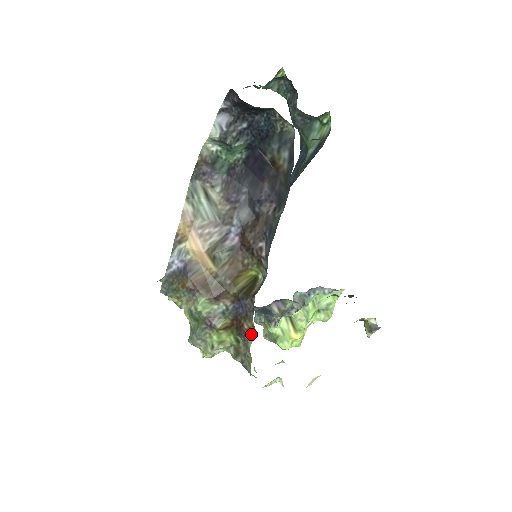
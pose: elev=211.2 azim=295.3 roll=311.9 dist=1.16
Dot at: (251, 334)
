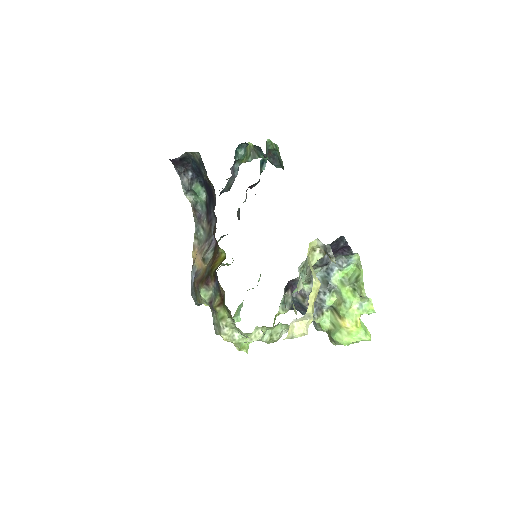
Dot at: (224, 296)
